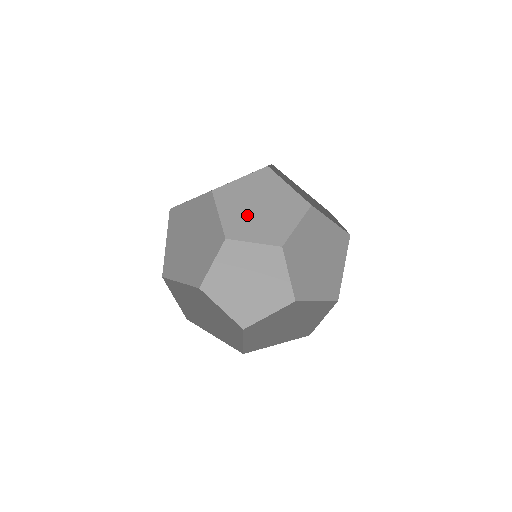
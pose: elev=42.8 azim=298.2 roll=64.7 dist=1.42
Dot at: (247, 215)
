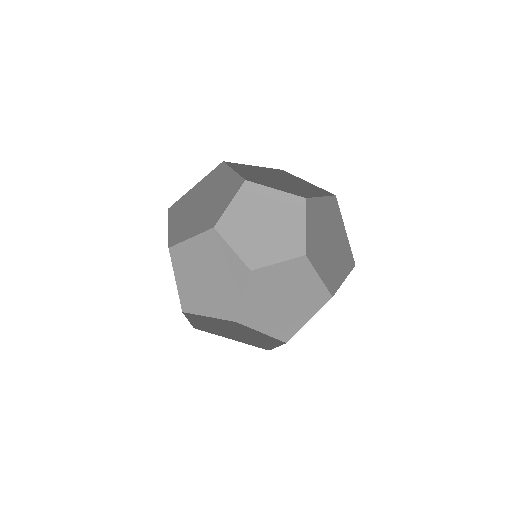
Dot at: (251, 222)
